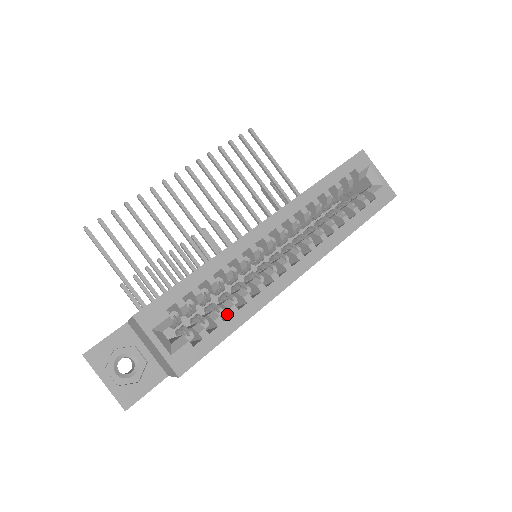
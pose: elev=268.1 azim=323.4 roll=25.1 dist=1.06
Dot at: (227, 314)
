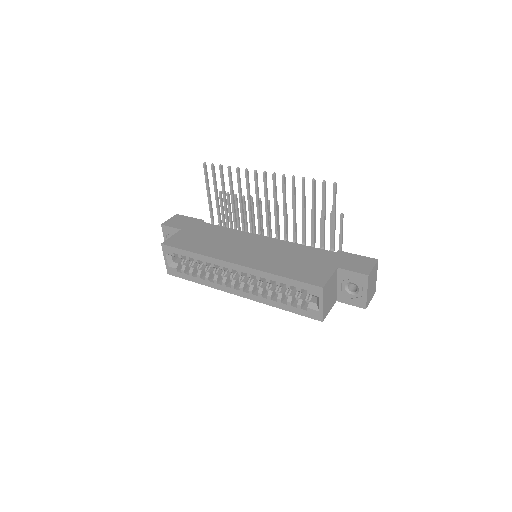
Dot at: occluded
